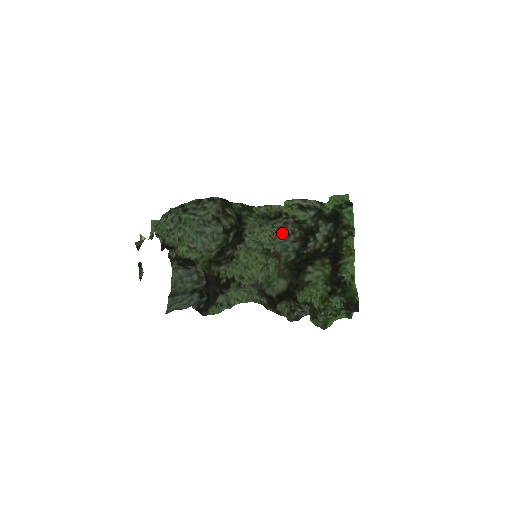
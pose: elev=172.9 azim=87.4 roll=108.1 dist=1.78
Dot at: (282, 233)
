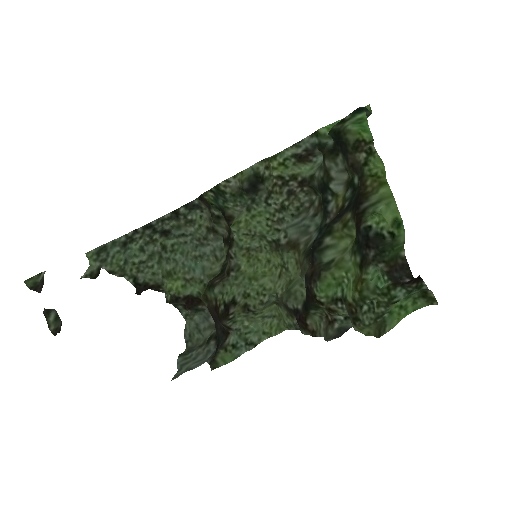
Dot at: (296, 211)
